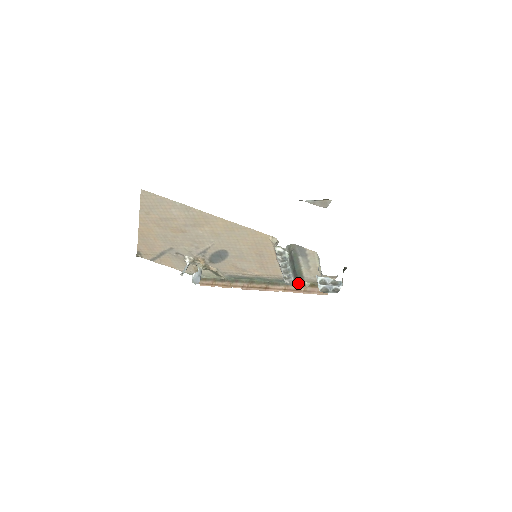
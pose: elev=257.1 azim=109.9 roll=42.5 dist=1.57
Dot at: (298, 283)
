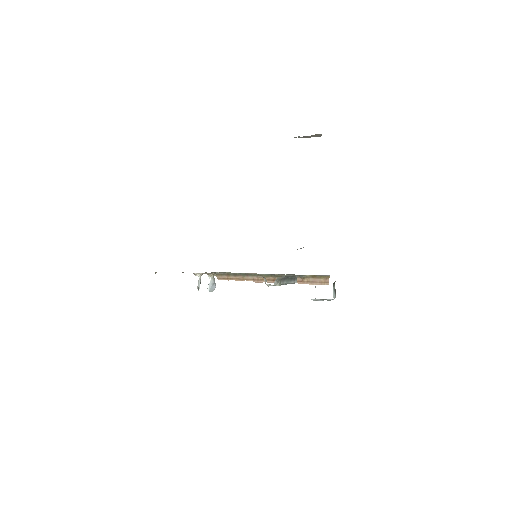
Dot at: (300, 276)
